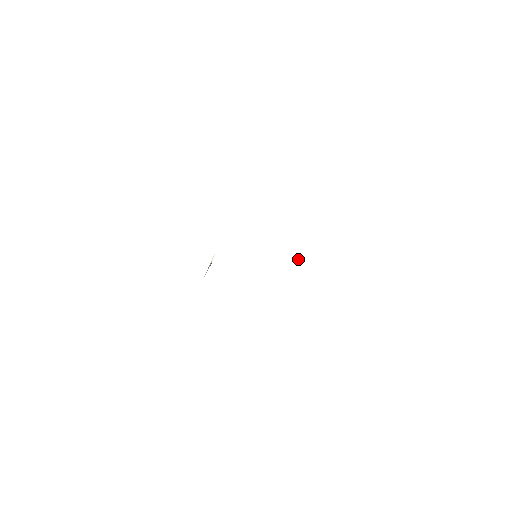
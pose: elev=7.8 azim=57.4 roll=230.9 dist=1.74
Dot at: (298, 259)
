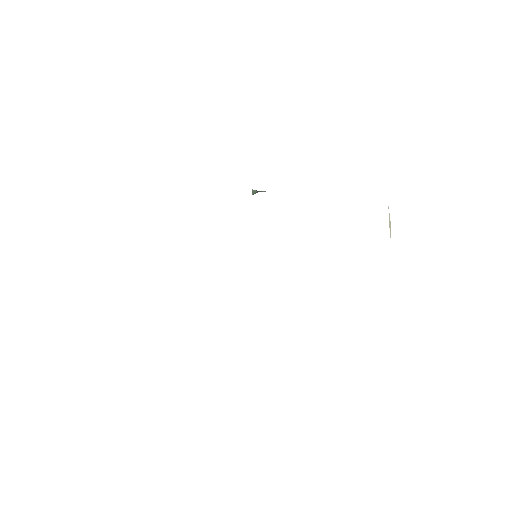
Dot at: occluded
